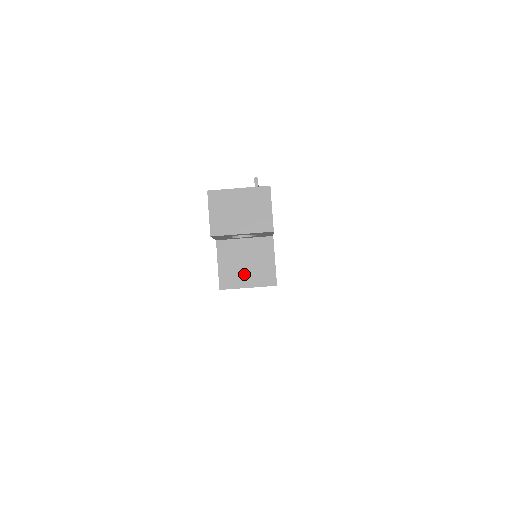
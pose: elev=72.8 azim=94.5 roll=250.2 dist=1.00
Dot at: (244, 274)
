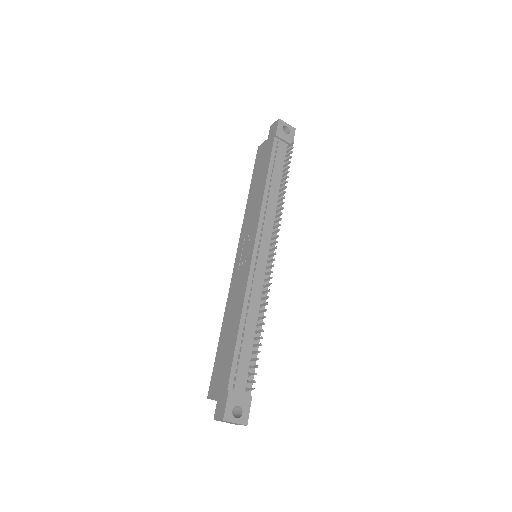
Dot at: occluded
